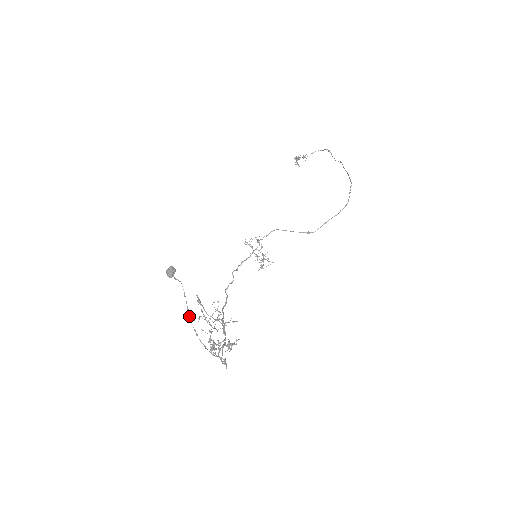
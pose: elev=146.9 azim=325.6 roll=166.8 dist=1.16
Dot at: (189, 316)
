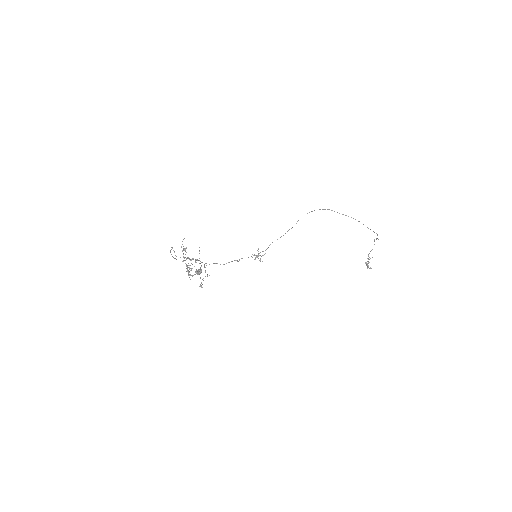
Dot at: occluded
